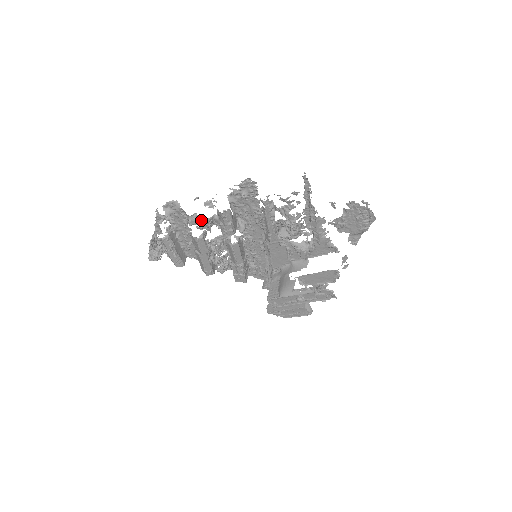
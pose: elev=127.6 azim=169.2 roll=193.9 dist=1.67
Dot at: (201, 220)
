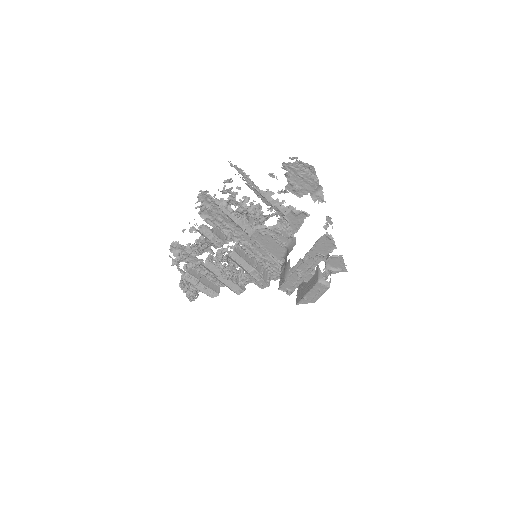
Dot at: occluded
